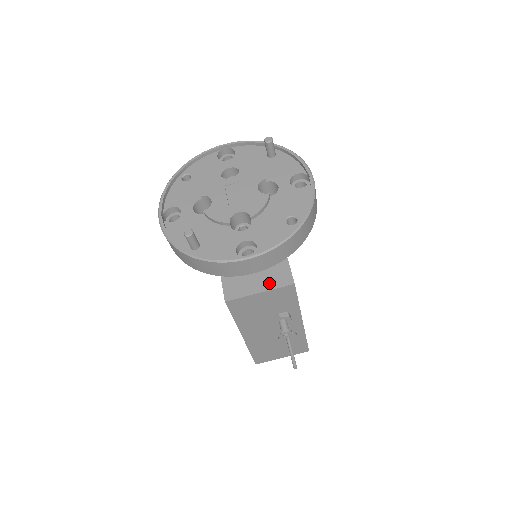
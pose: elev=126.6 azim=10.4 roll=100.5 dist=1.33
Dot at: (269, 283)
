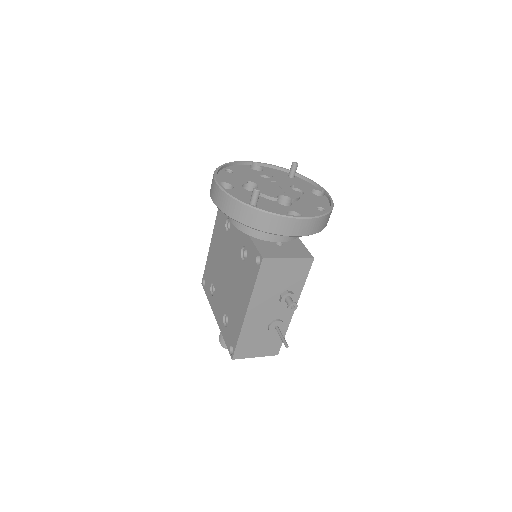
Dot at: (295, 254)
